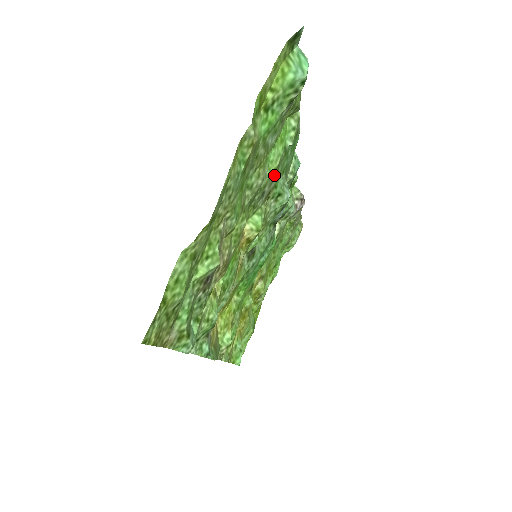
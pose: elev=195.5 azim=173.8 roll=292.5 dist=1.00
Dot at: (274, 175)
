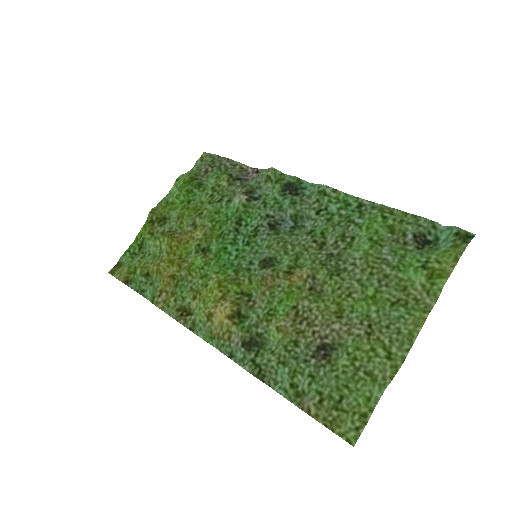
Dot at: (343, 243)
